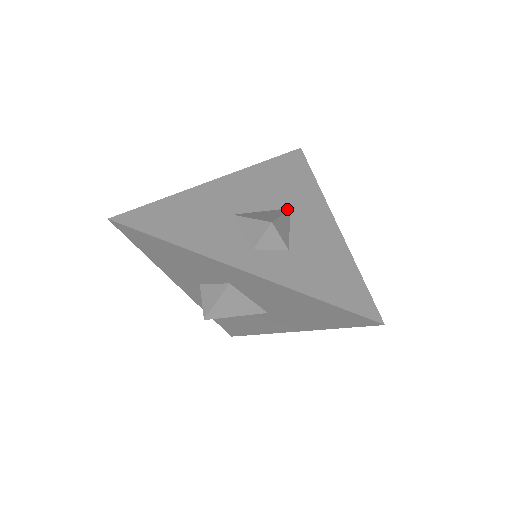
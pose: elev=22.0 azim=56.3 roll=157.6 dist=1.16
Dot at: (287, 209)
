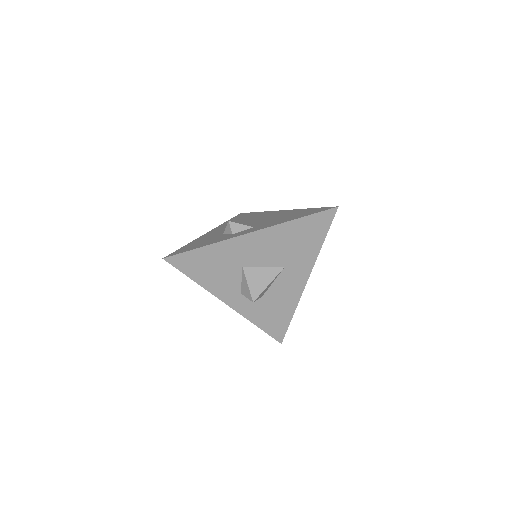
Dot at: (281, 270)
